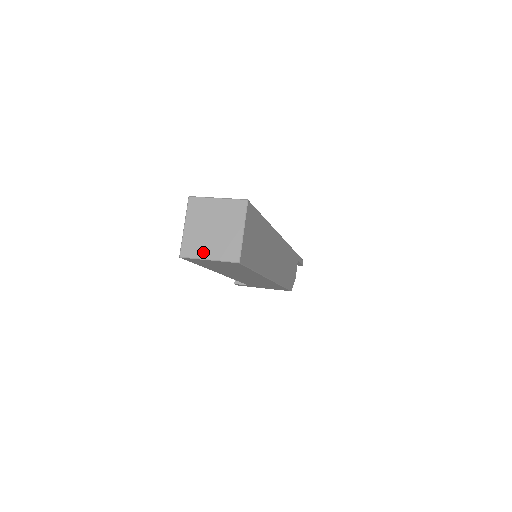
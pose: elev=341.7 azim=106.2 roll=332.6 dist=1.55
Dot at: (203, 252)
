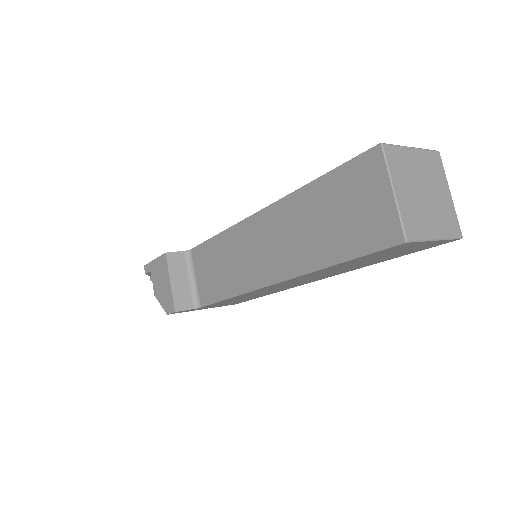
Dot at: (428, 229)
